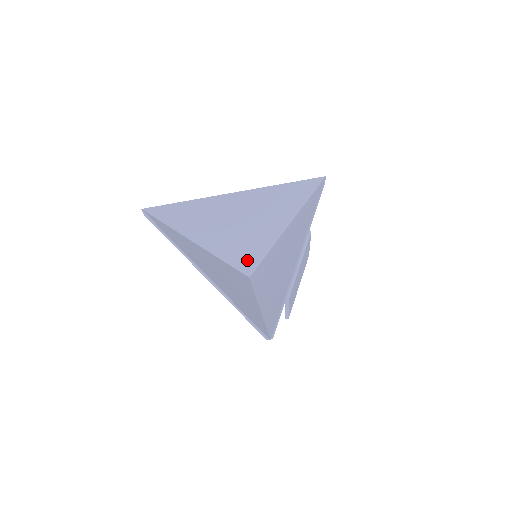
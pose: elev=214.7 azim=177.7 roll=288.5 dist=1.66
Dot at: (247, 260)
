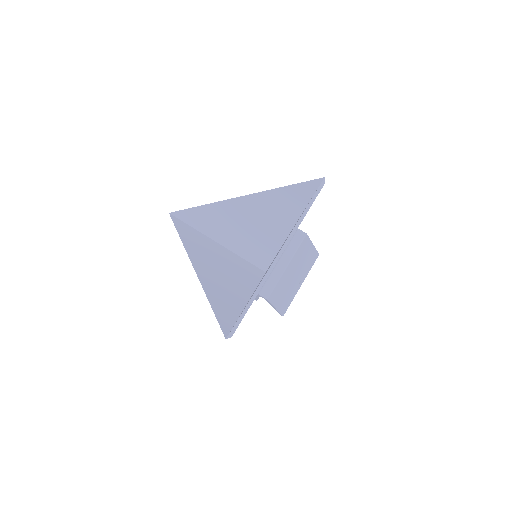
Dot at: (261, 257)
